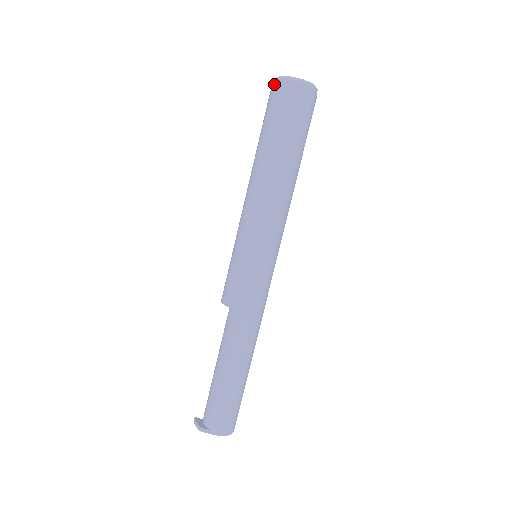
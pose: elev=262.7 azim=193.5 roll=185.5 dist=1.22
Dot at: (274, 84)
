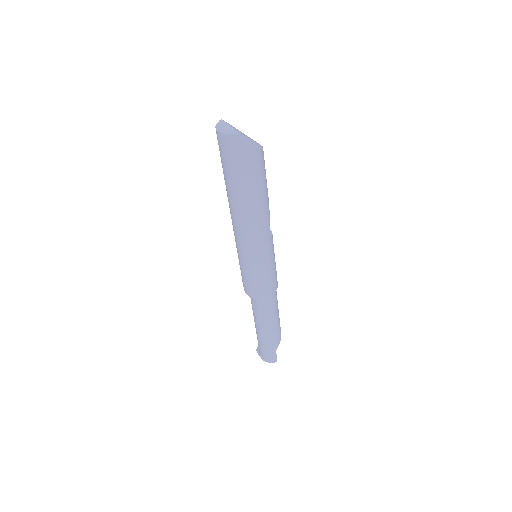
Dot at: occluded
